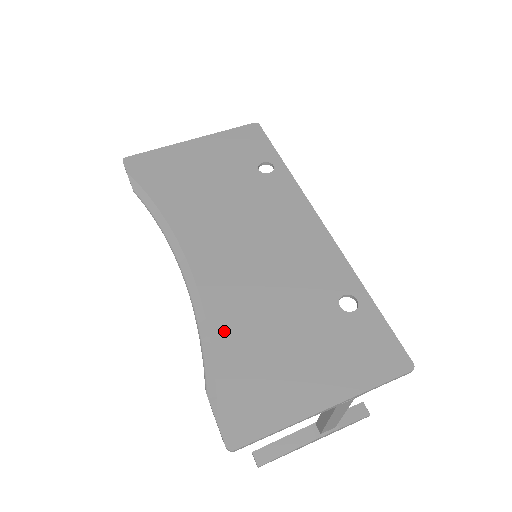
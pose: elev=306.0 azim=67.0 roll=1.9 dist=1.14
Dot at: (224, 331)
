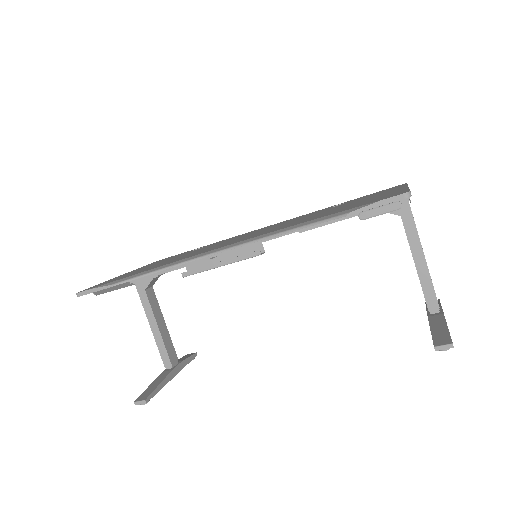
Dot at: (304, 221)
